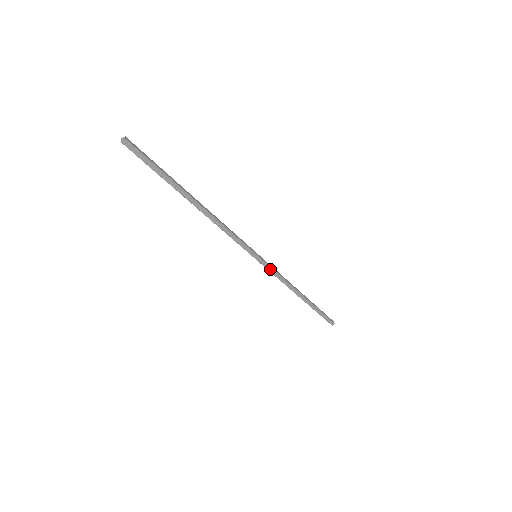
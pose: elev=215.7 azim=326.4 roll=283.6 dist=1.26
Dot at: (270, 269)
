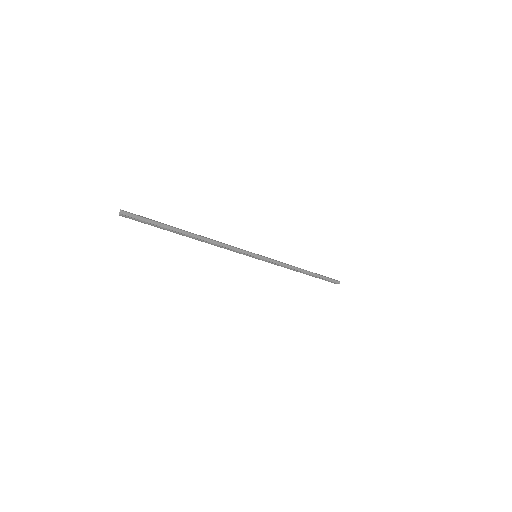
Dot at: (270, 262)
